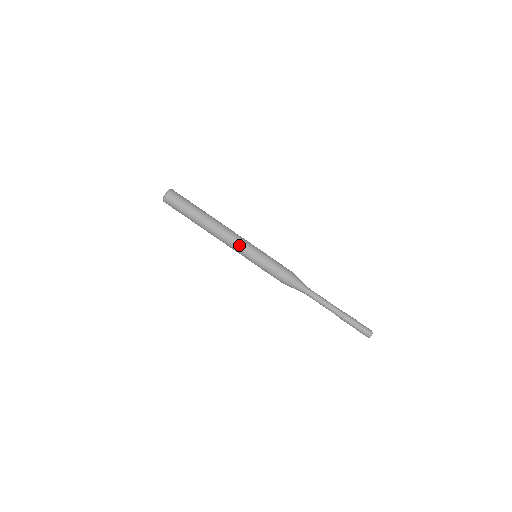
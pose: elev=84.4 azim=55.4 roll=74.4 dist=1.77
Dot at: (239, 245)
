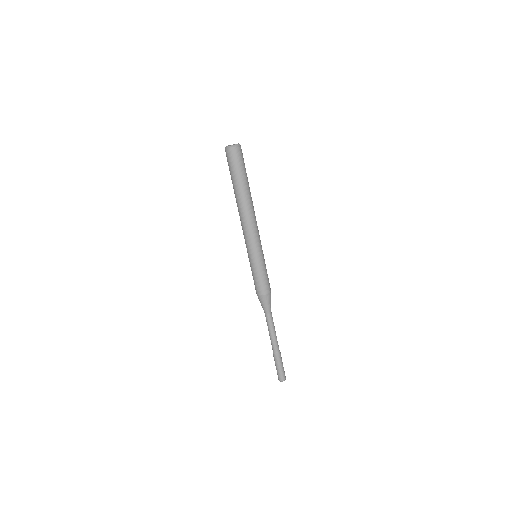
Dot at: (255, 238)
